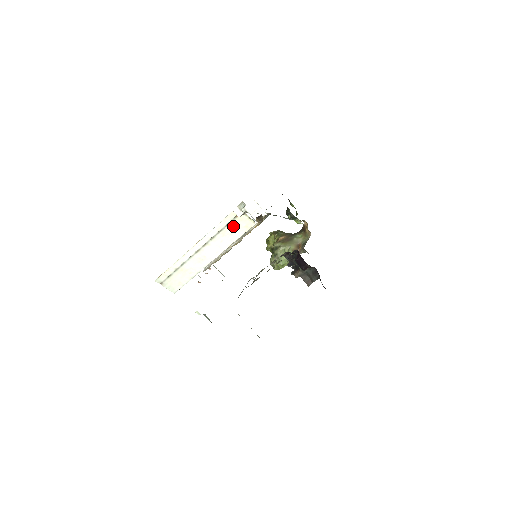
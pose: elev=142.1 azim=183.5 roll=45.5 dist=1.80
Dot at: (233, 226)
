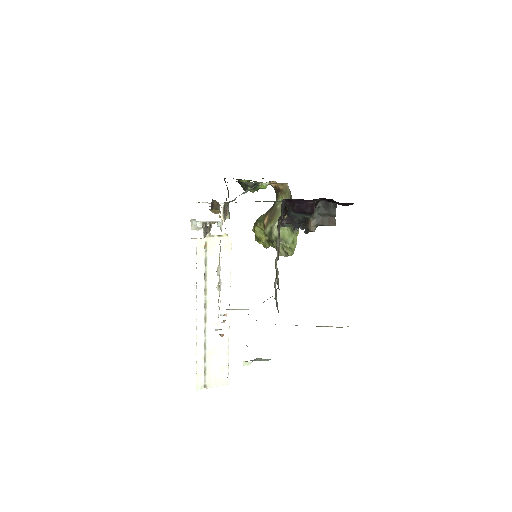
Dot at: (212, 259)
